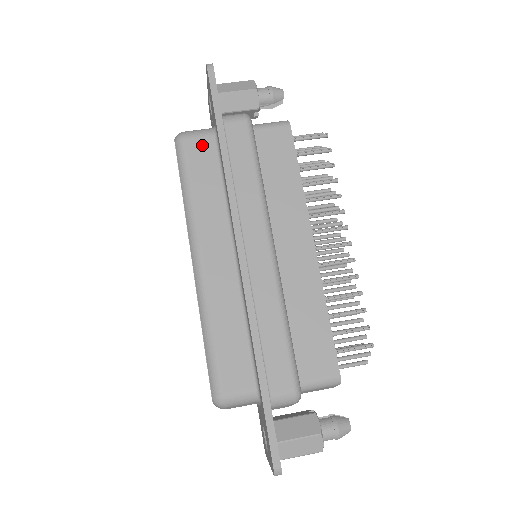
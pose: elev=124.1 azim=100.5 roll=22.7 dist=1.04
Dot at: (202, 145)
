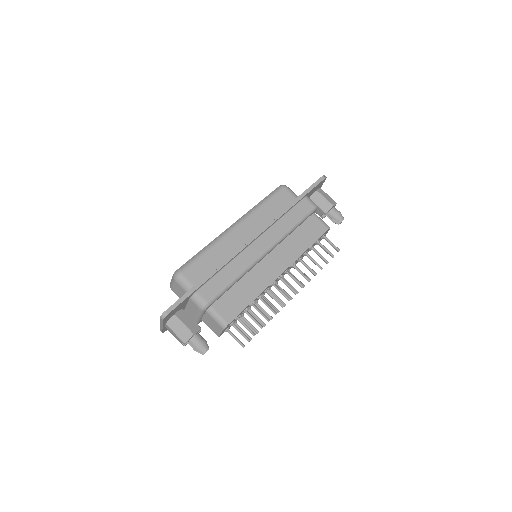
Dot at: (288, 197)
